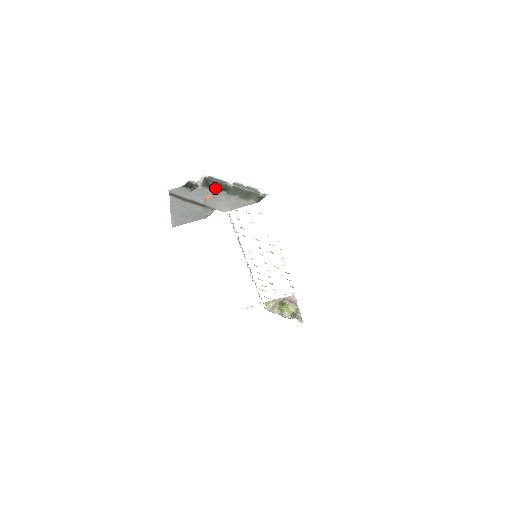
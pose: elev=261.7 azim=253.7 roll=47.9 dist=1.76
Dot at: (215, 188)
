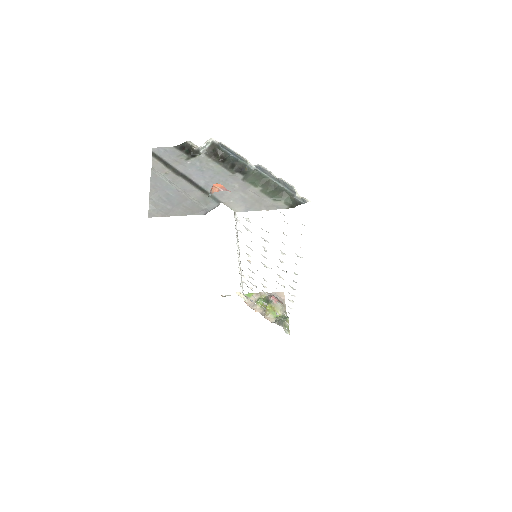
Dot at: (226, 164)
